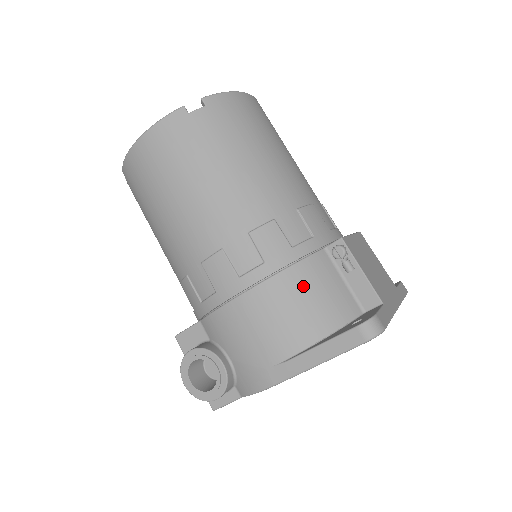
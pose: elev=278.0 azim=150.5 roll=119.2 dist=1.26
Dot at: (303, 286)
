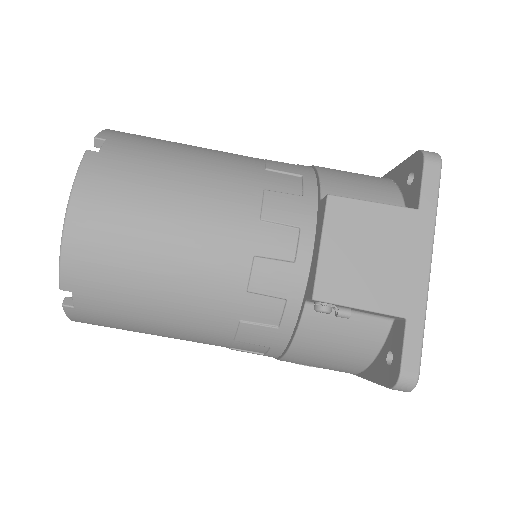
Dot at: (318, 346)
